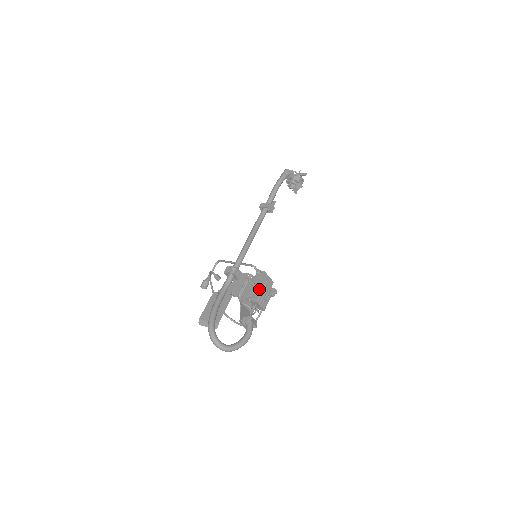
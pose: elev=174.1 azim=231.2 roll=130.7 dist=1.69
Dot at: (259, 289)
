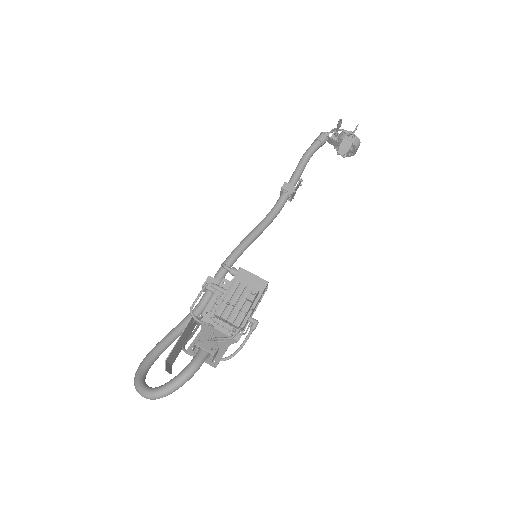
Dot at: (226, 294)
